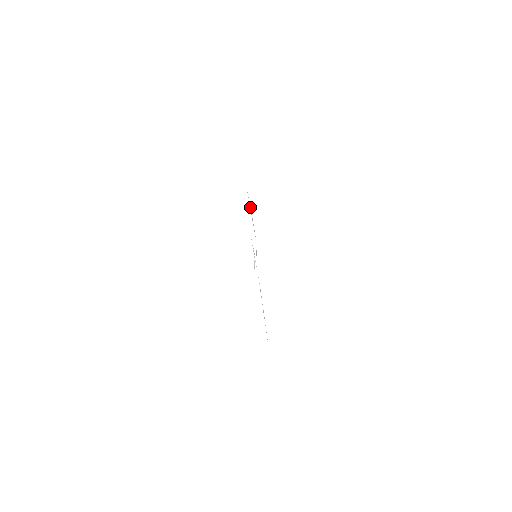
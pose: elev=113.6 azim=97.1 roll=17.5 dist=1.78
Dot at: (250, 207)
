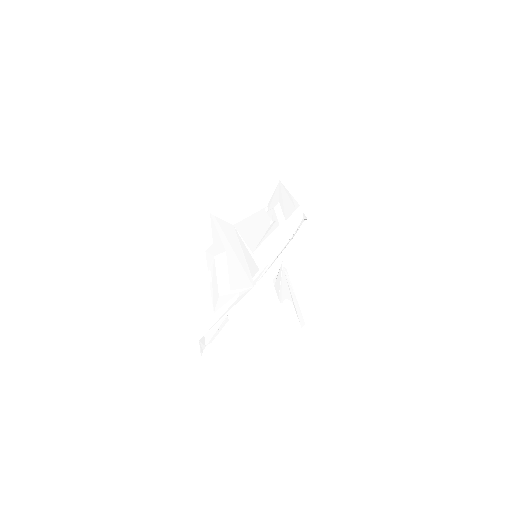
Dot at: (267, 199)
